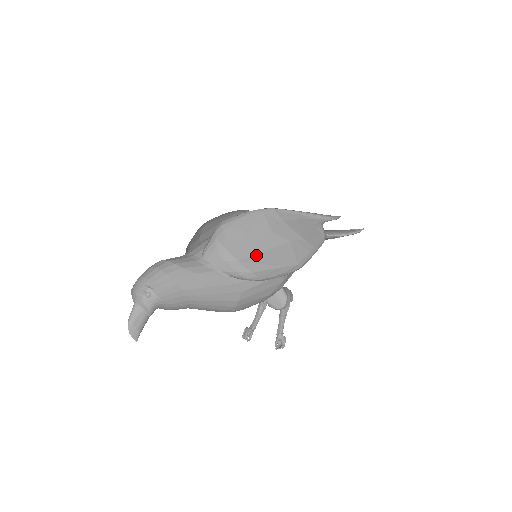
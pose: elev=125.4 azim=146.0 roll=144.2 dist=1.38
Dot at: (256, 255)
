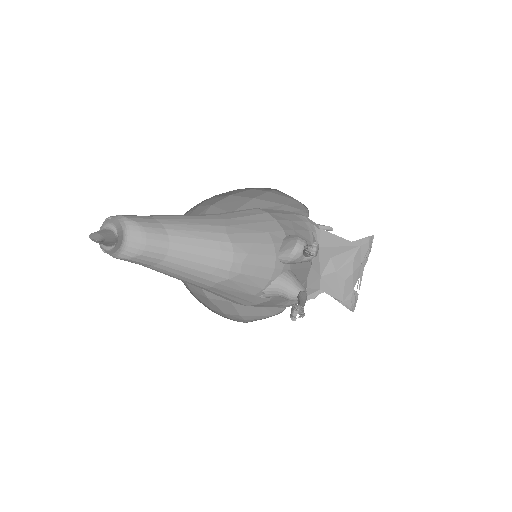
Dot at: occluded
